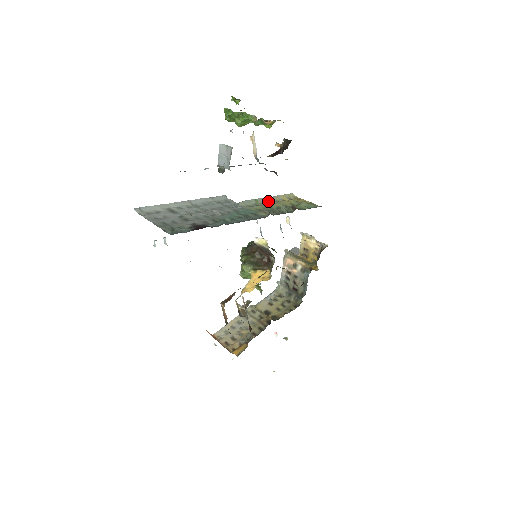
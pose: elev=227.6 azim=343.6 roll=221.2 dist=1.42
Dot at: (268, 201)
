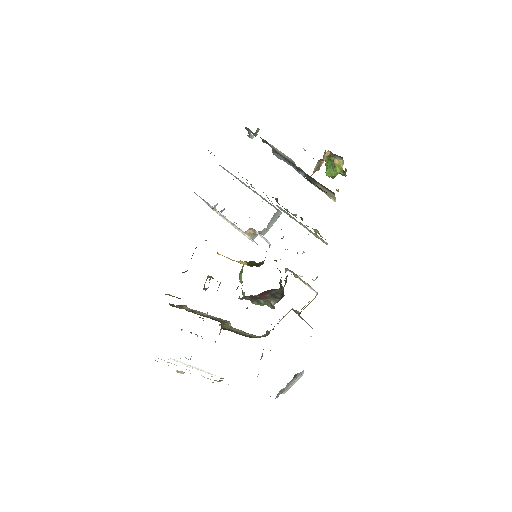
Dot at: occluded
